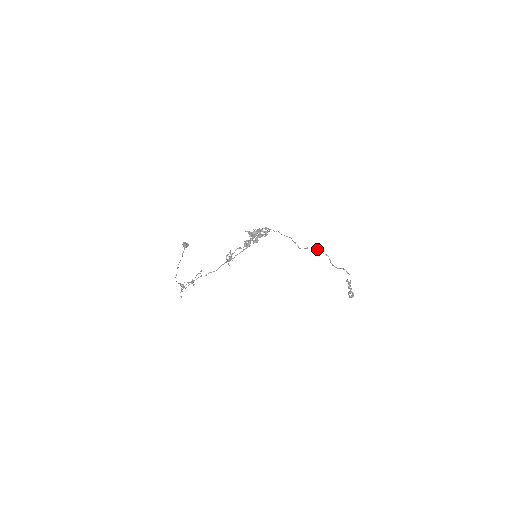
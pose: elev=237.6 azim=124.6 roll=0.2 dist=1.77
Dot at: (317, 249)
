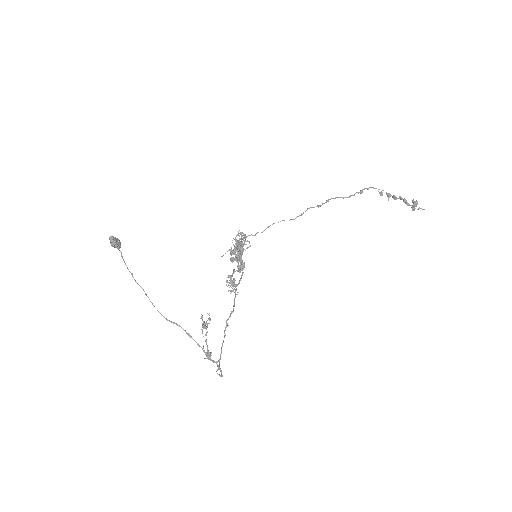
Dot at: occluded
